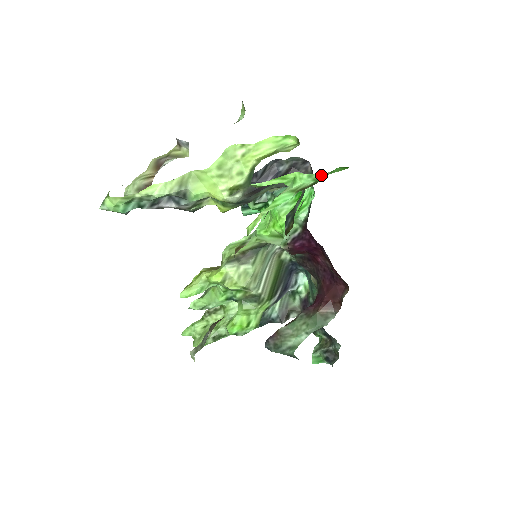
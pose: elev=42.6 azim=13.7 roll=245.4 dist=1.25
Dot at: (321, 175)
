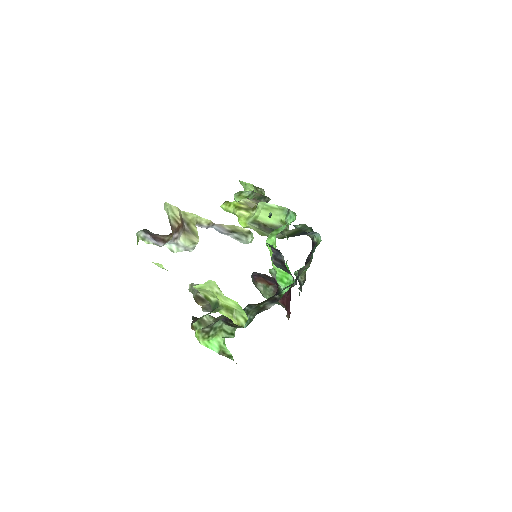
Dot at: (233, 360)
